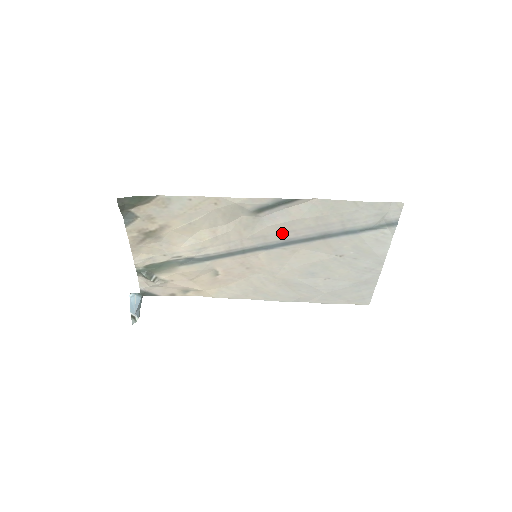
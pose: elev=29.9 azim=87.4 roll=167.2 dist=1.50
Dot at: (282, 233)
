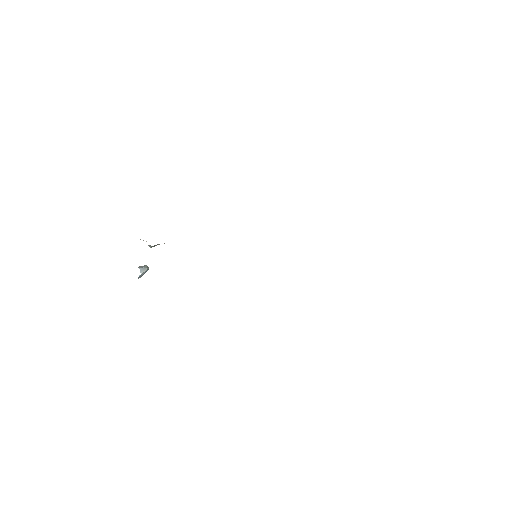
Dot at: occluded
